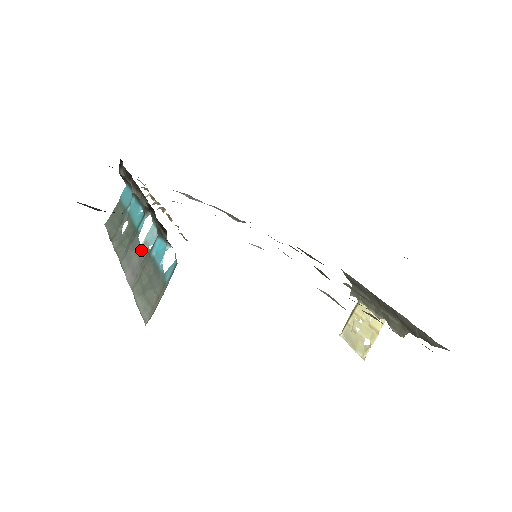
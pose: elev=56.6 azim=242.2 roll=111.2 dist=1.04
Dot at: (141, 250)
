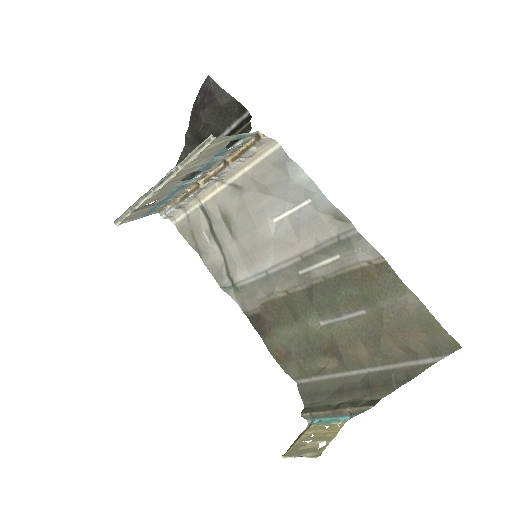
Dot at: occluded
